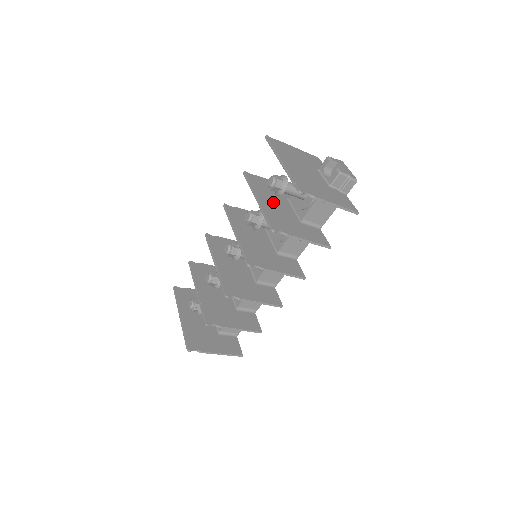
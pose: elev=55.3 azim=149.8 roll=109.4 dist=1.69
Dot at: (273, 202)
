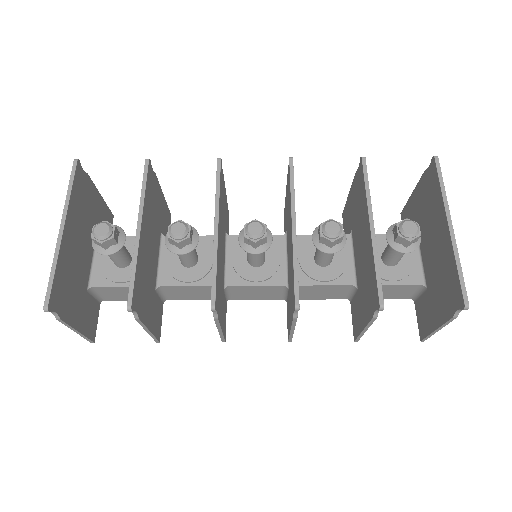
Dot at: occluded
